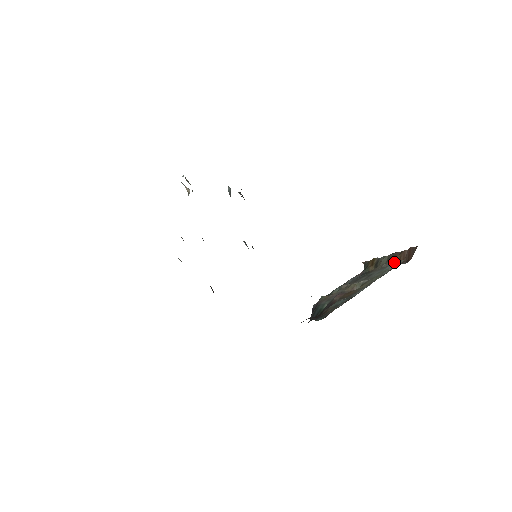
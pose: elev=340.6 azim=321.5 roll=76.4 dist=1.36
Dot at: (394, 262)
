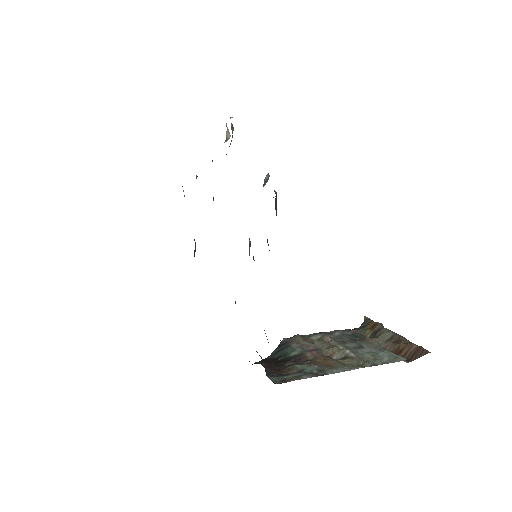
Dot at: (395, 347)
